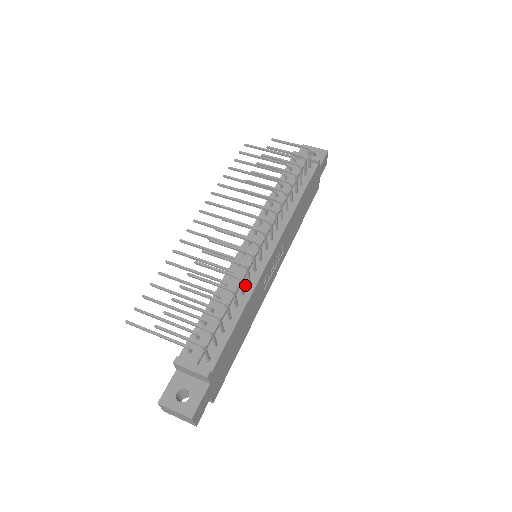
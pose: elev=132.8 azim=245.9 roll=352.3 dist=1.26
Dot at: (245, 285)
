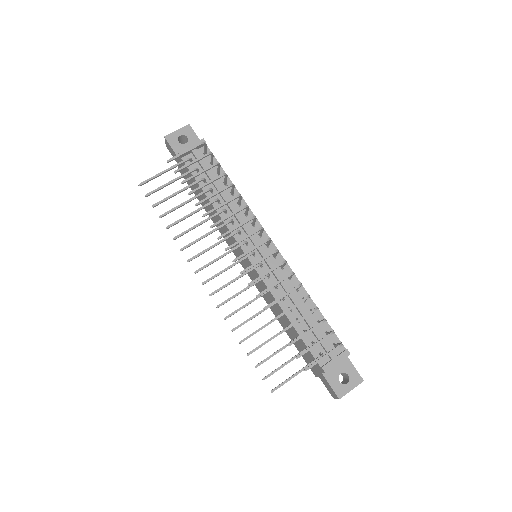
Dot at: (290, 283)
